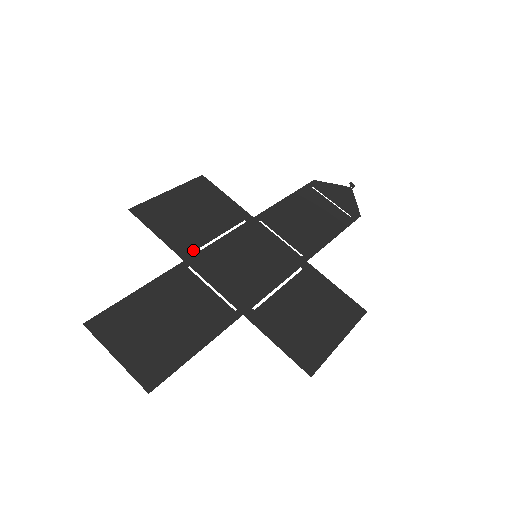
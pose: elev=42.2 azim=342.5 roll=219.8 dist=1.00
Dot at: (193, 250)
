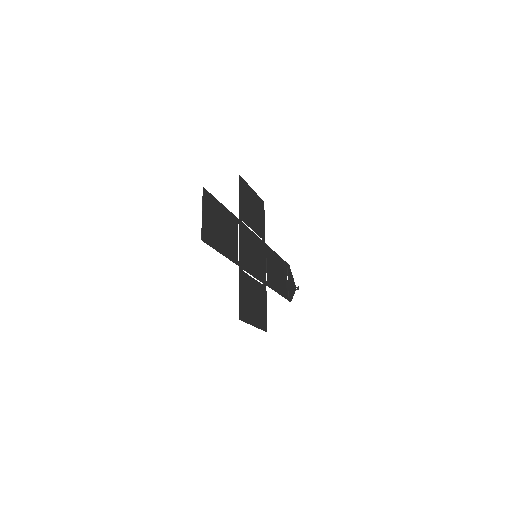
Dot at: (244, 221)
